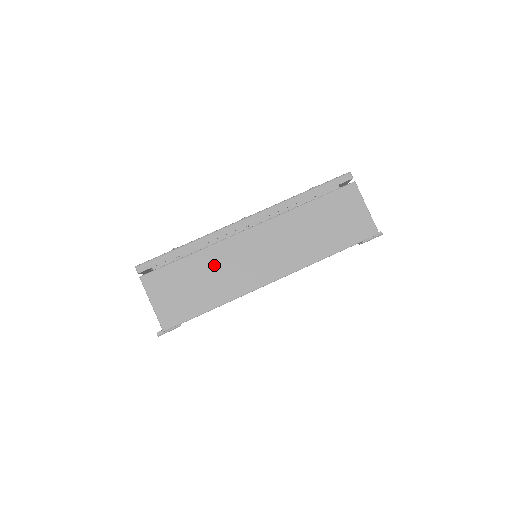
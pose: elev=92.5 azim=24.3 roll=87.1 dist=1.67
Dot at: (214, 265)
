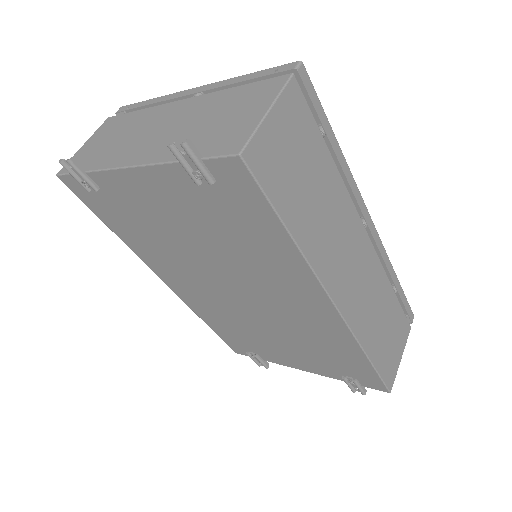
Dot at: (332, 204)
